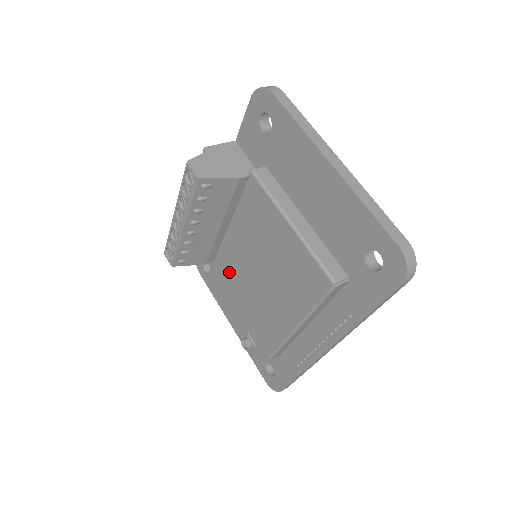
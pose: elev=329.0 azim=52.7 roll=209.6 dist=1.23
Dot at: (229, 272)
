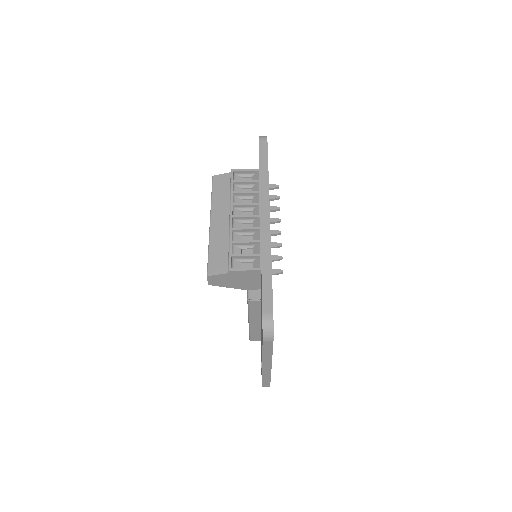
Dot at: occluded
